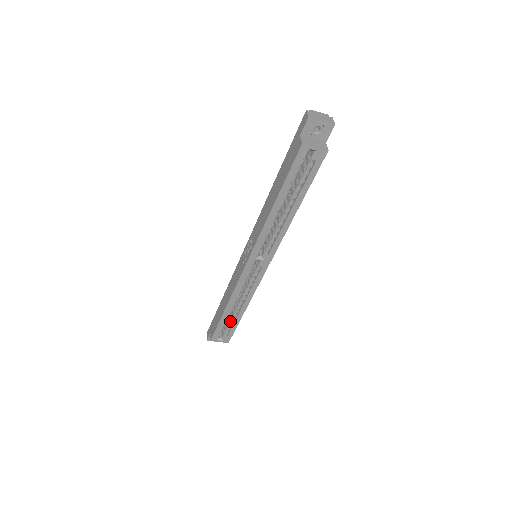
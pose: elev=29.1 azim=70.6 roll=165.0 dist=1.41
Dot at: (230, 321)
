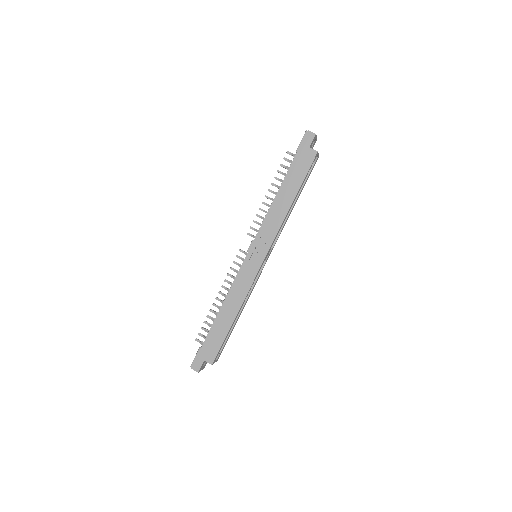
Dot at: occluded
